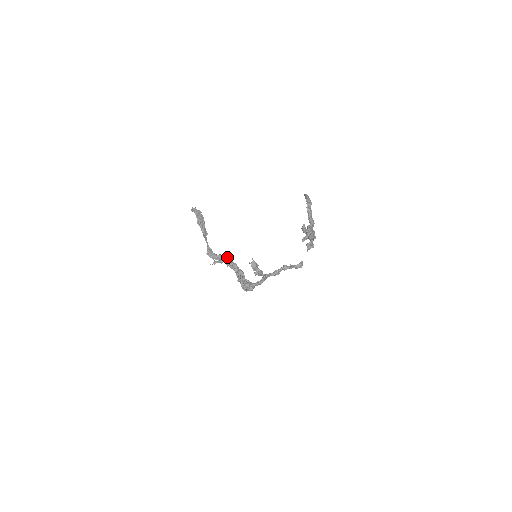
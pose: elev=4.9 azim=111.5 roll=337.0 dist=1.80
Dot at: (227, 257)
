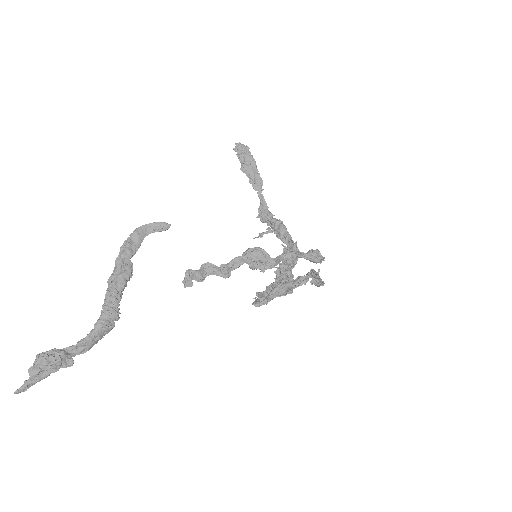
Dot at: (279, 224)
